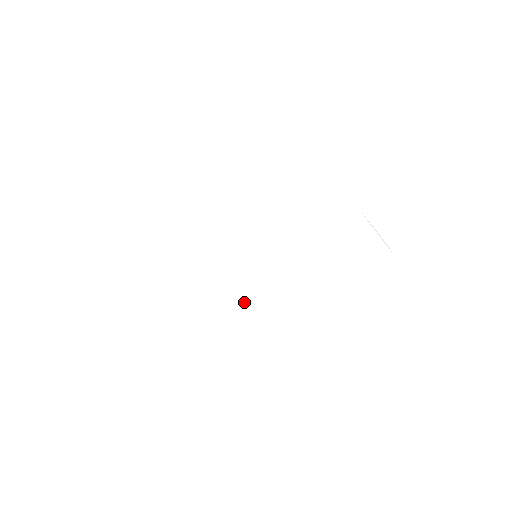
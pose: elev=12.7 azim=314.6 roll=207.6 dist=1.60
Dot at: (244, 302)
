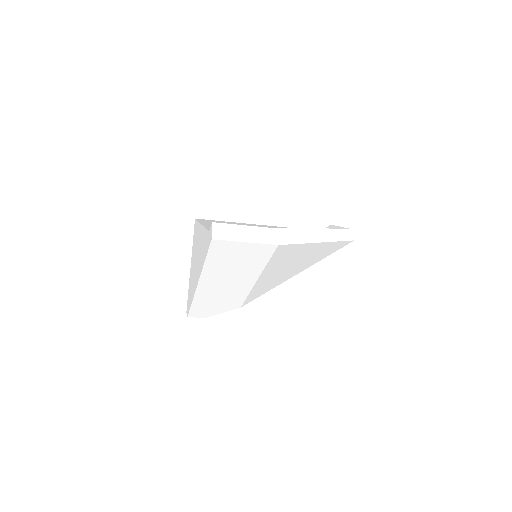
Dot at: occluded
